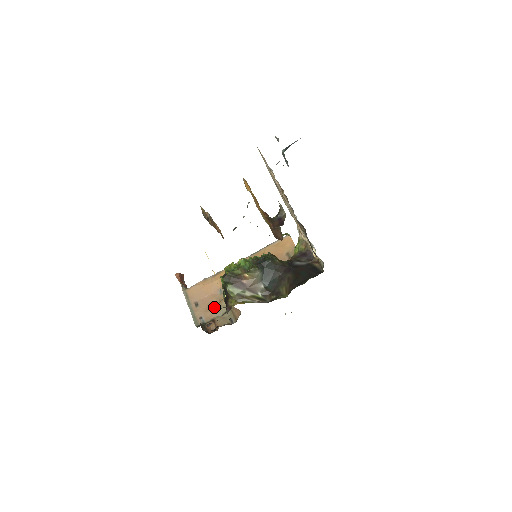
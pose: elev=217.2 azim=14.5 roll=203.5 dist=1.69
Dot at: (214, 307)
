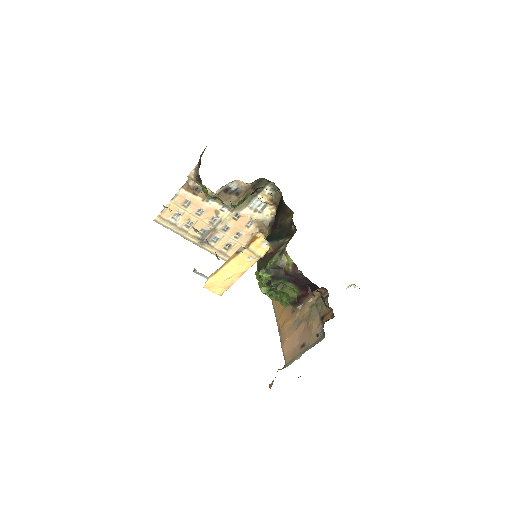
Dot at: (308, 321)
